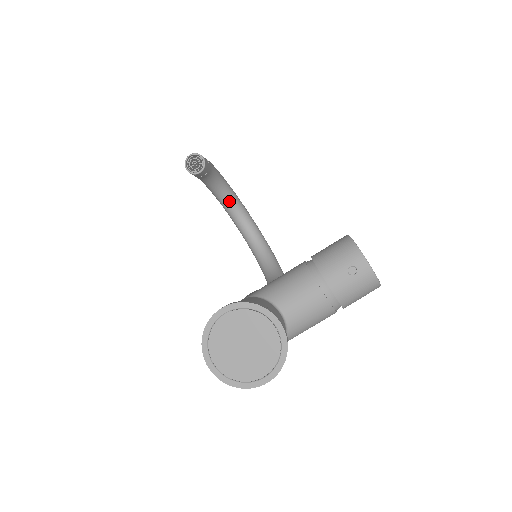
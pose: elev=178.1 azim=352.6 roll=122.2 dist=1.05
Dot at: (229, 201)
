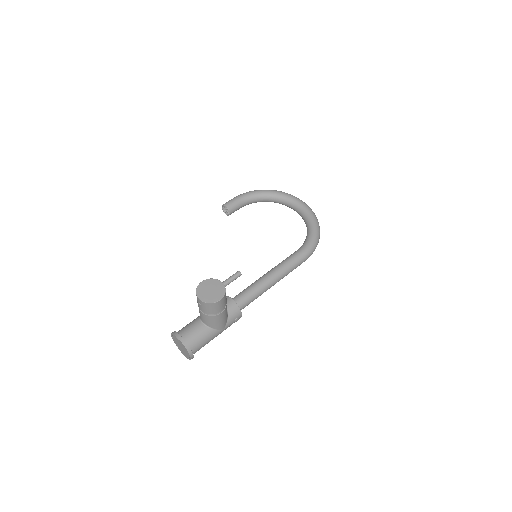
Dot at: (273, 200)
